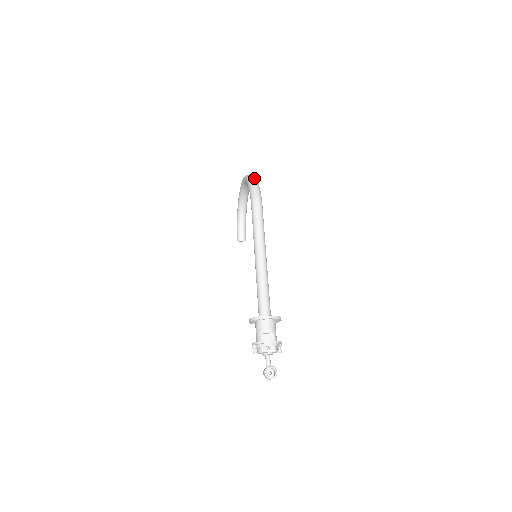
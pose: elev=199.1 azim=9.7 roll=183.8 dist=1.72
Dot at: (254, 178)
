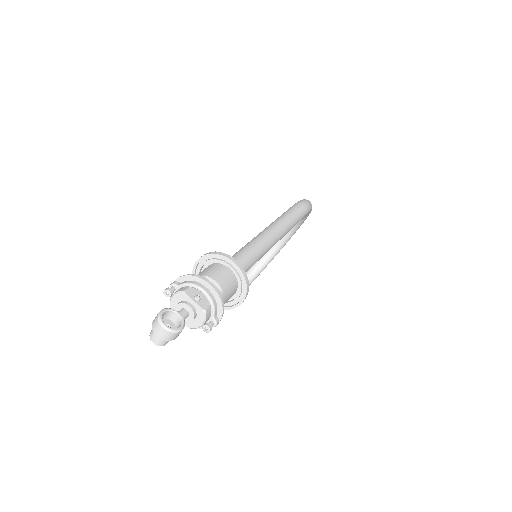
Dot at: occluded
